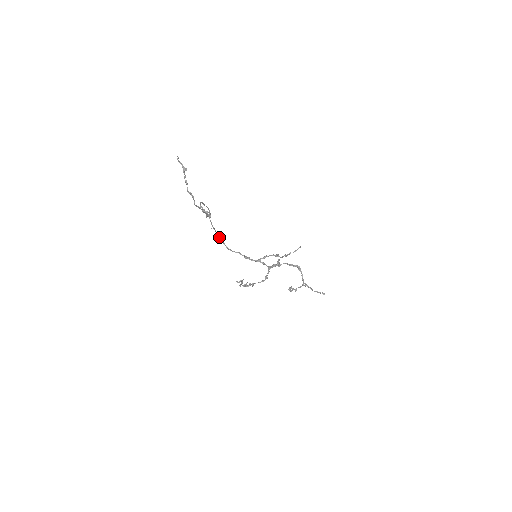
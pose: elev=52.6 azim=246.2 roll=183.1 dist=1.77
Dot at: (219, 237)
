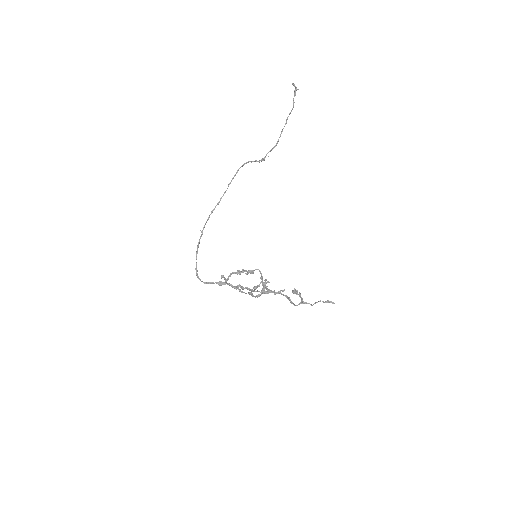
Dot at: occluded
